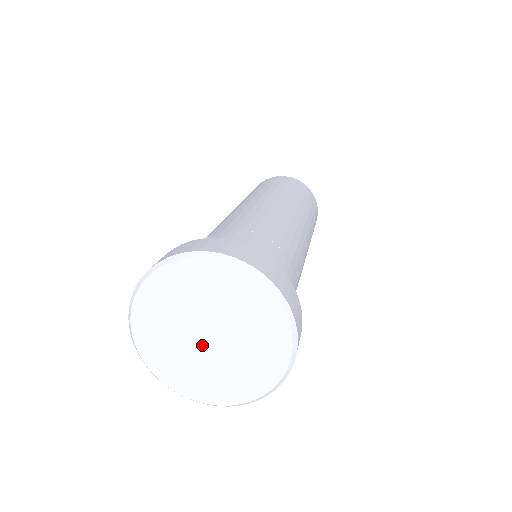
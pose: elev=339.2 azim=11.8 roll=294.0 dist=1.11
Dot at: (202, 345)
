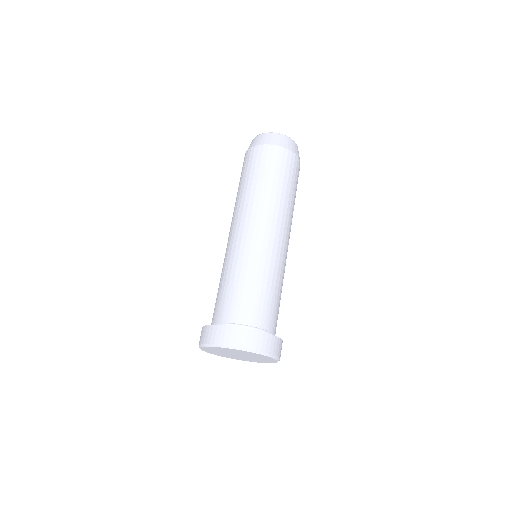
Dot at: (235, 355)
